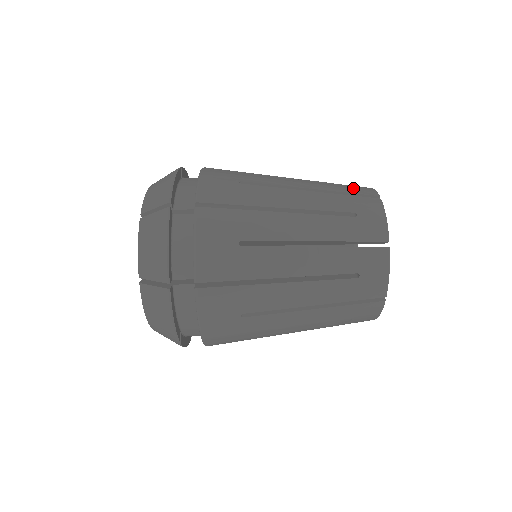
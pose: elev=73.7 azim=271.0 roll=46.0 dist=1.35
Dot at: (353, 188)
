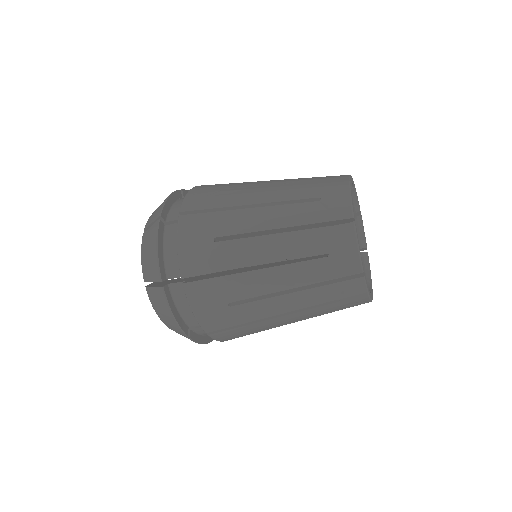
Dot at: (335, 266)
